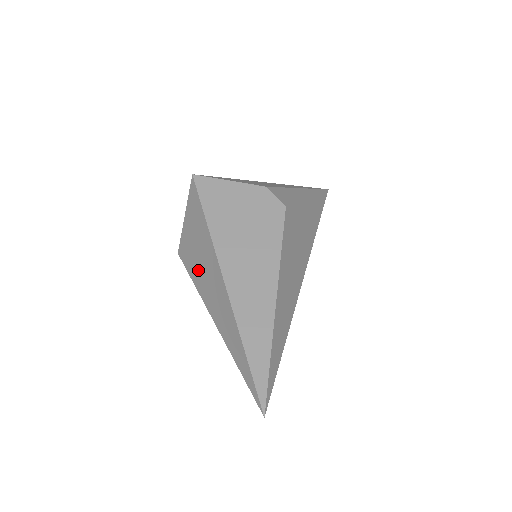
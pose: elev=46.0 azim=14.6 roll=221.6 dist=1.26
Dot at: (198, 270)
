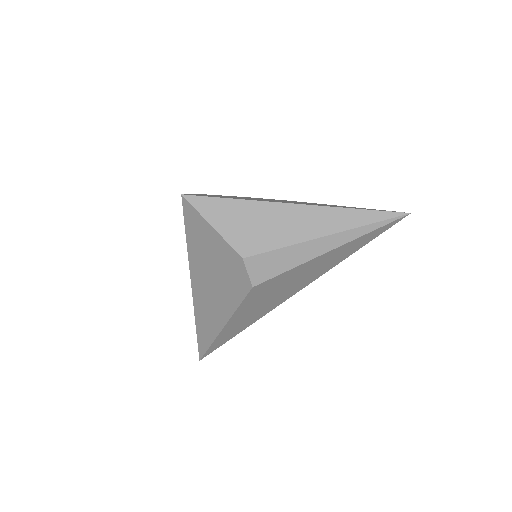
Dot at: occluded
